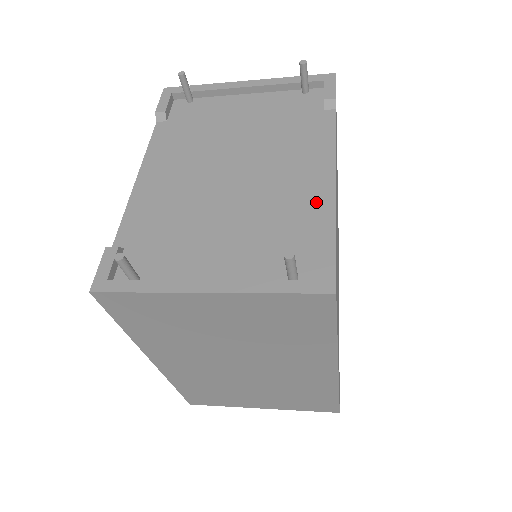
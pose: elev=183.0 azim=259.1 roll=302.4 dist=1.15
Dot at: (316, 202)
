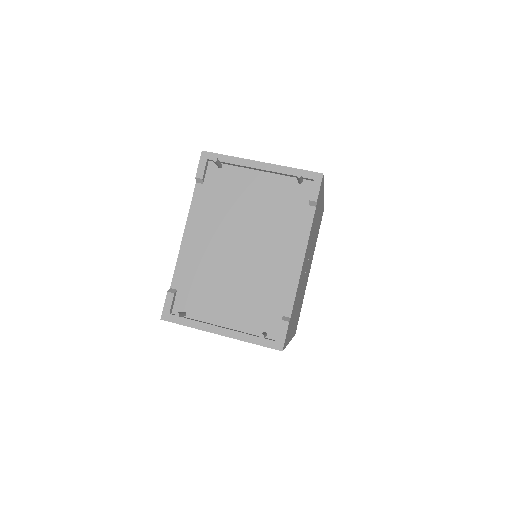
Dot at: (286, 285)
